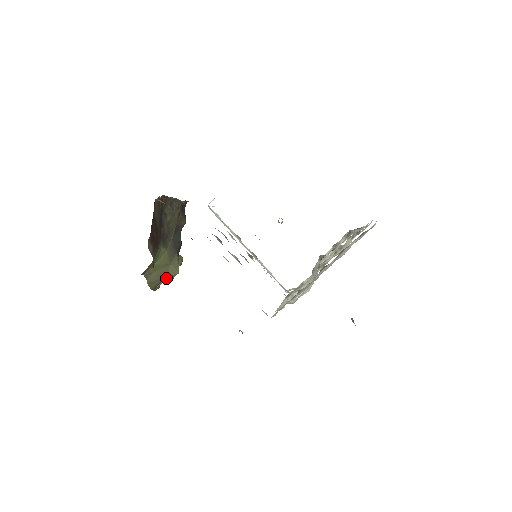
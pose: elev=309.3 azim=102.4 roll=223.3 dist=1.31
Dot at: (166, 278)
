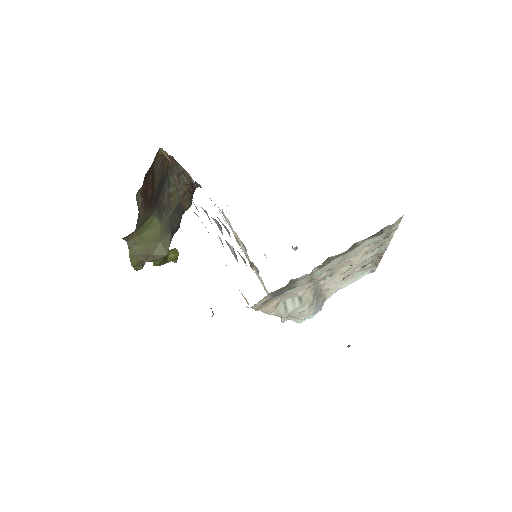
Dot at: (151, 256)
